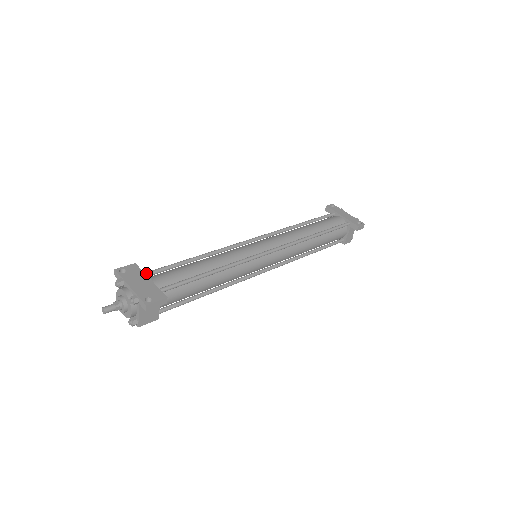
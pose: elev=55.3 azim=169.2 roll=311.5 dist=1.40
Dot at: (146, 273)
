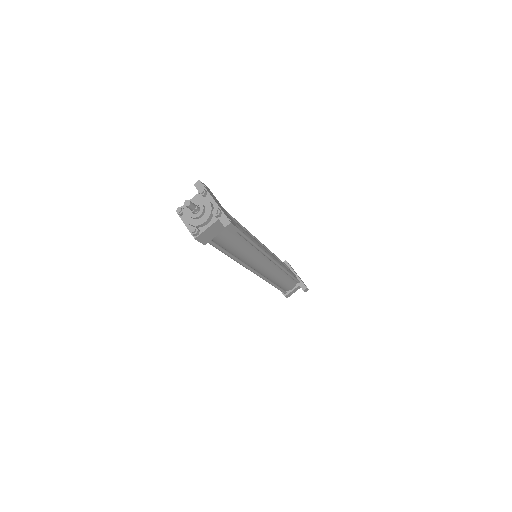
Dot at: occluded
